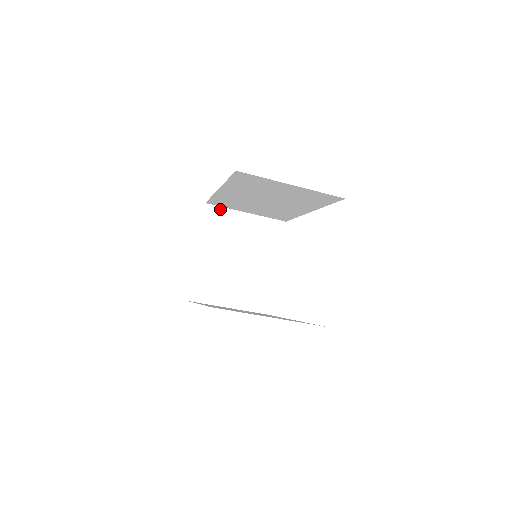
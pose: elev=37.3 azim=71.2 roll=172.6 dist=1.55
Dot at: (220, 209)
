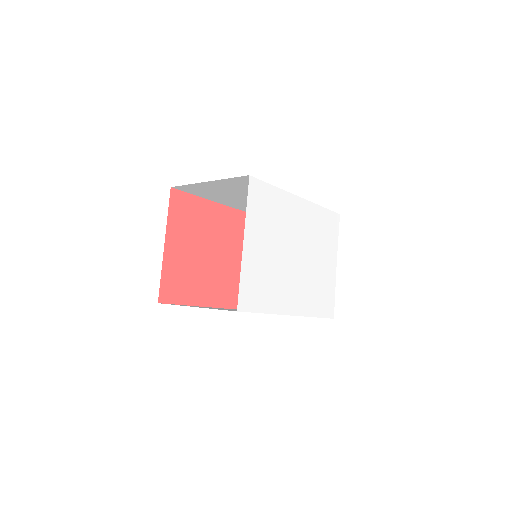
Dot at: occluded
